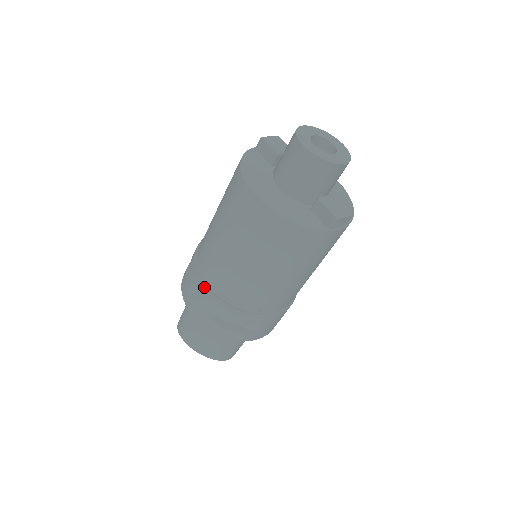
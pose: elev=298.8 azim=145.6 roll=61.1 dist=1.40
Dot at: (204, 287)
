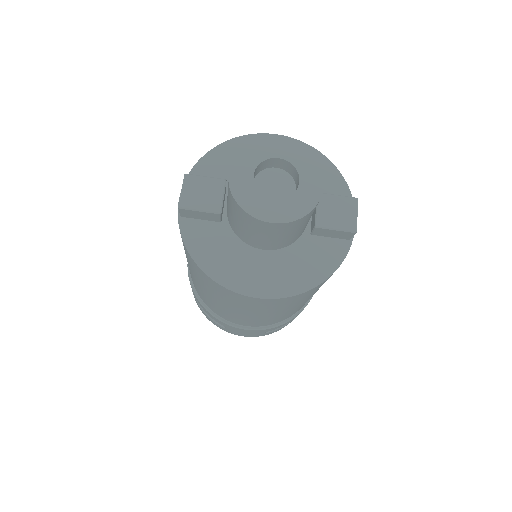
Dot at: (249, 331)
